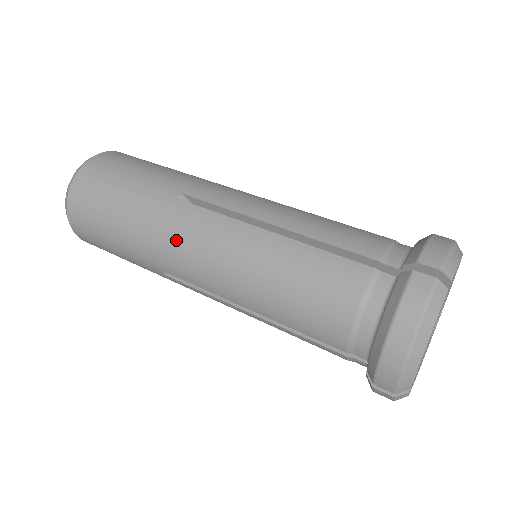
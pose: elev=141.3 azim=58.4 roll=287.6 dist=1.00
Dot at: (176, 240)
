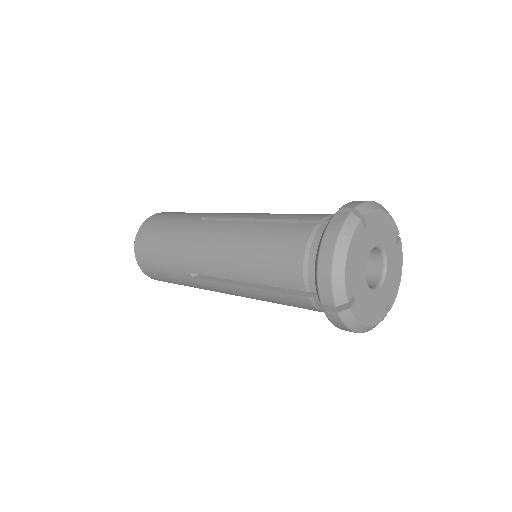
Dot at: (197, 243)
